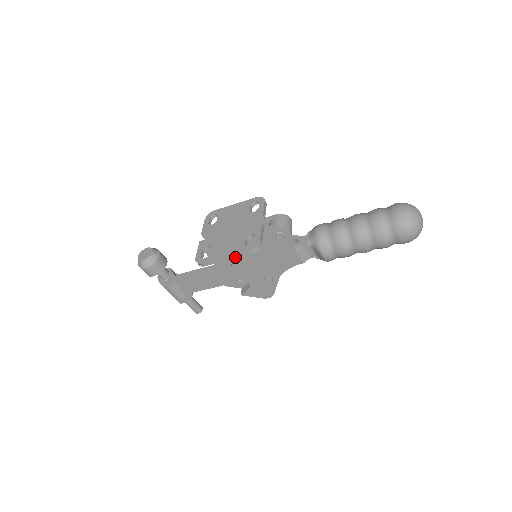
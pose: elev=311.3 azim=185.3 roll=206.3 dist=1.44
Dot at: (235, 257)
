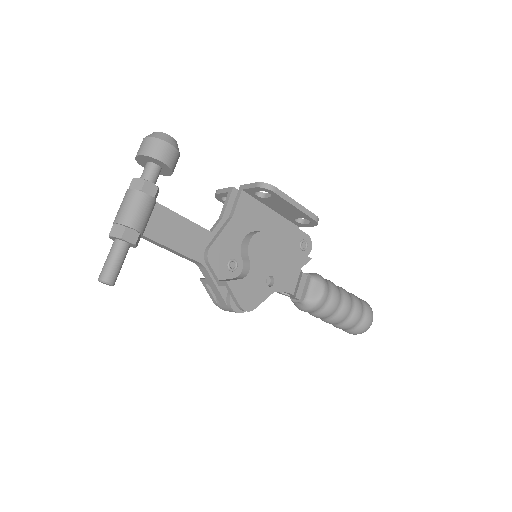
Dot at: (303, 210)
